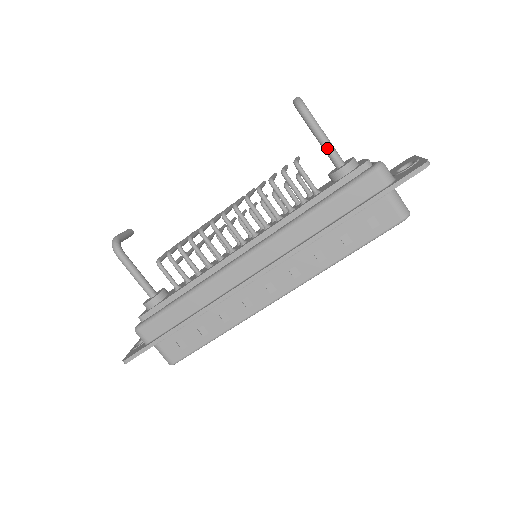
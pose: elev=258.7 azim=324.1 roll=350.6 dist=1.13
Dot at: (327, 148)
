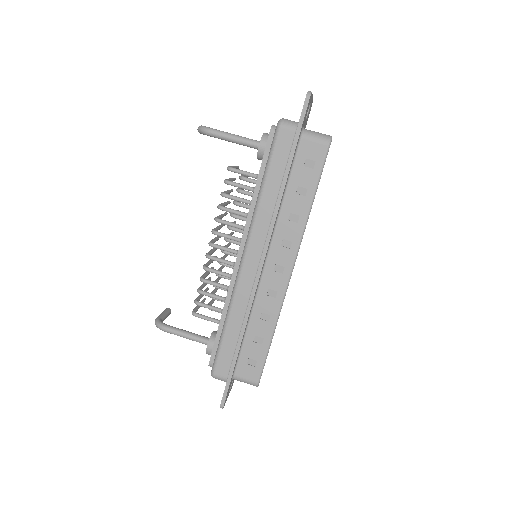
Dot at: (241, 142)
